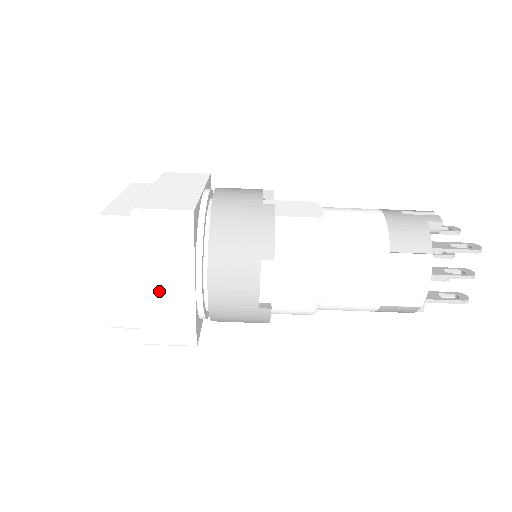
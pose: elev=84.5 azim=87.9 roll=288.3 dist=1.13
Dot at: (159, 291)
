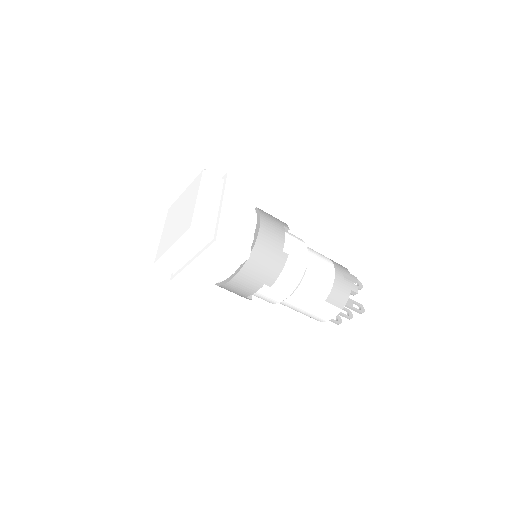
Dot at: (201, 272)
